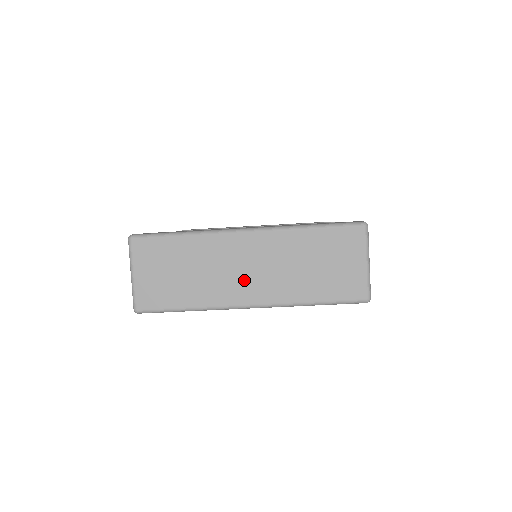
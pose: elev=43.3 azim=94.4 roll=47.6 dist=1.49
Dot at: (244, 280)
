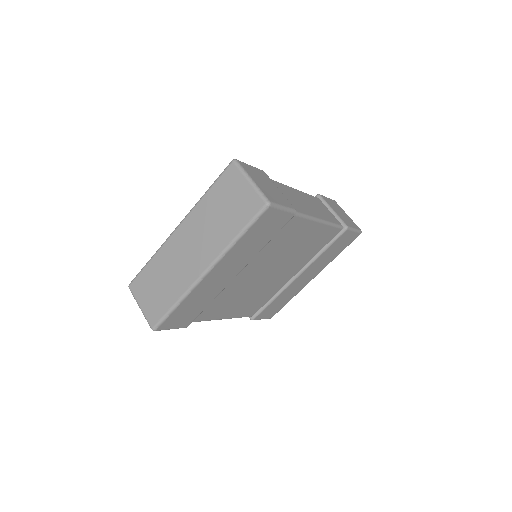
Dot at: (192, 258)
